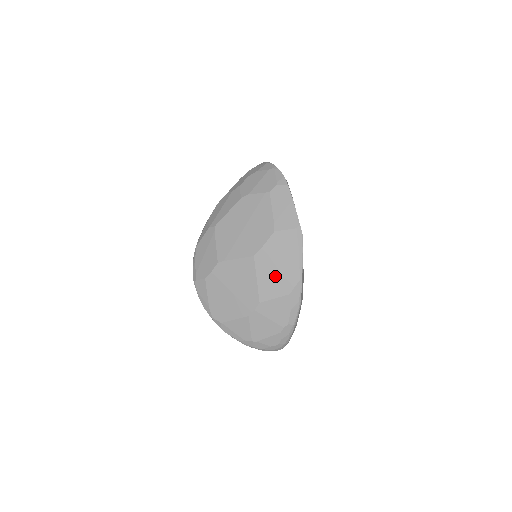
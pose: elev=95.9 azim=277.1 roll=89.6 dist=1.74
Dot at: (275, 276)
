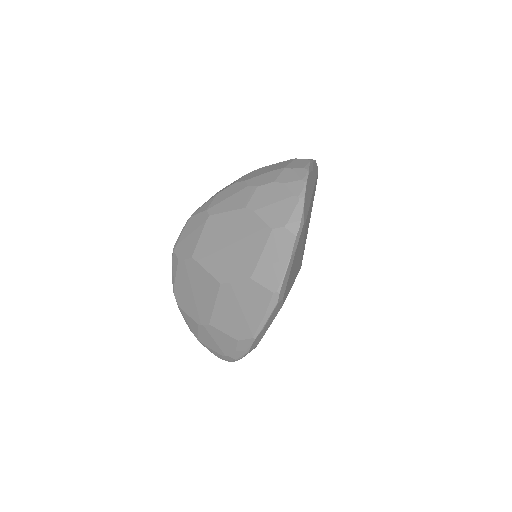
Dot at: (232, 316)
